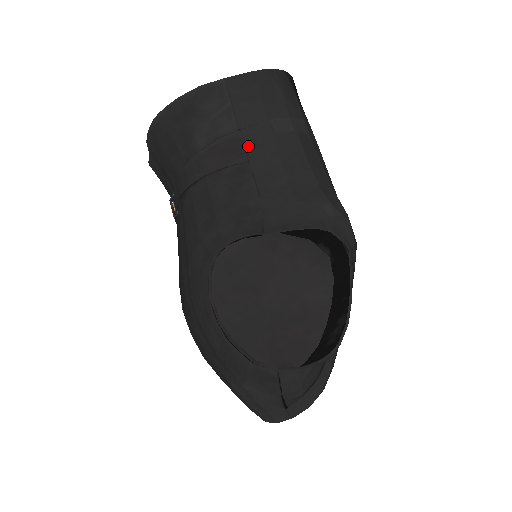
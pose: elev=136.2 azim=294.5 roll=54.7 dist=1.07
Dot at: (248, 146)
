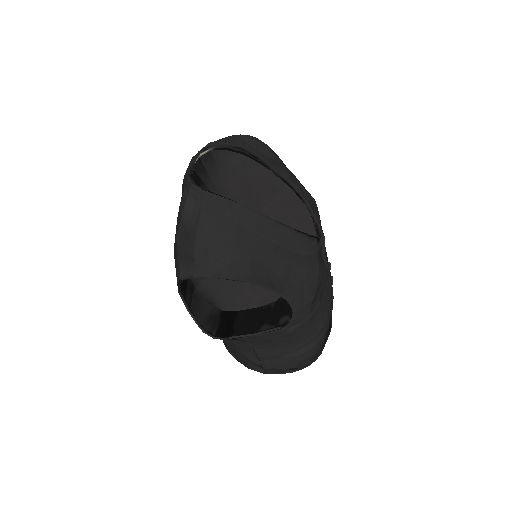
Dot at: occluded
